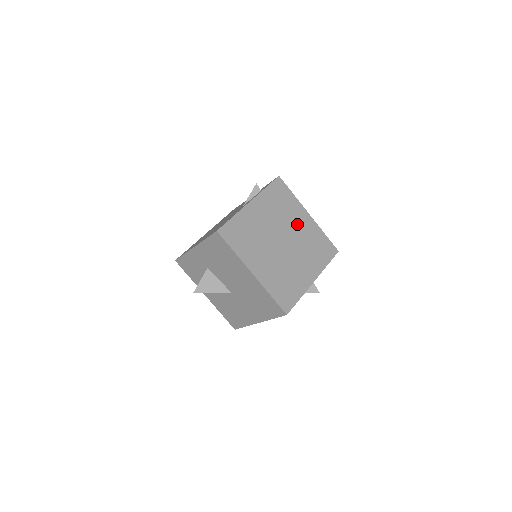
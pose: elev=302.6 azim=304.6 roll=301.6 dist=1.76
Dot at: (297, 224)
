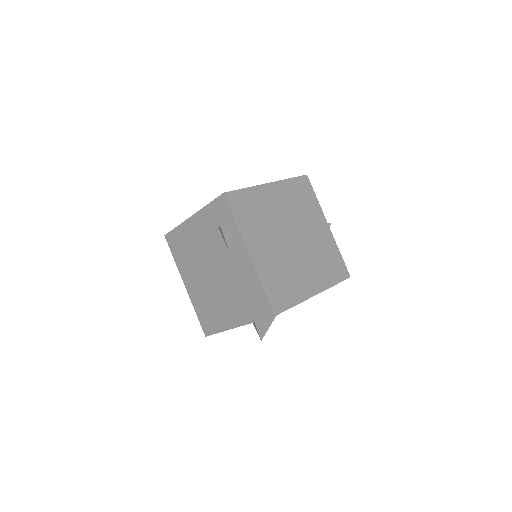
Dot at: (277, 207)
